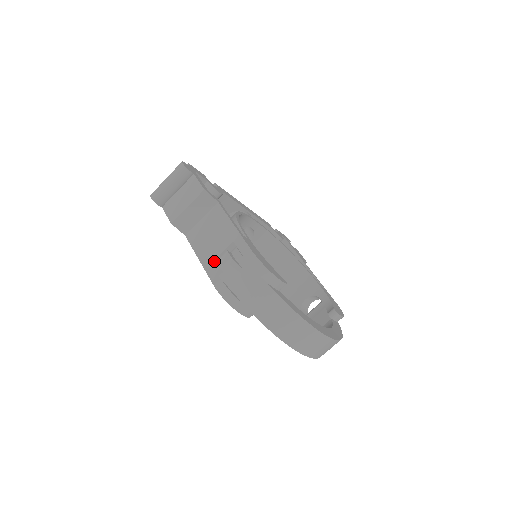
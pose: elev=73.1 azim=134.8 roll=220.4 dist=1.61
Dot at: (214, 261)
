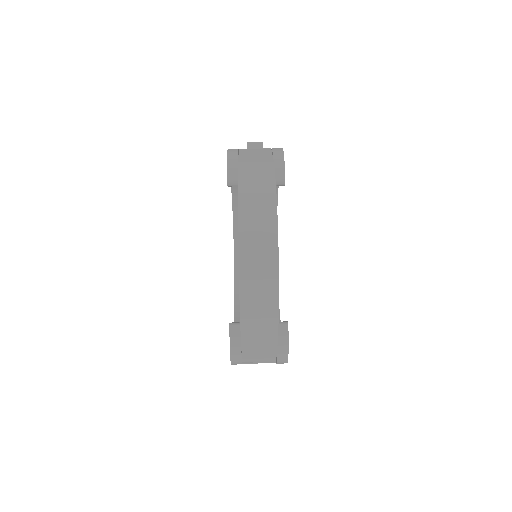
Dot at: occluded
